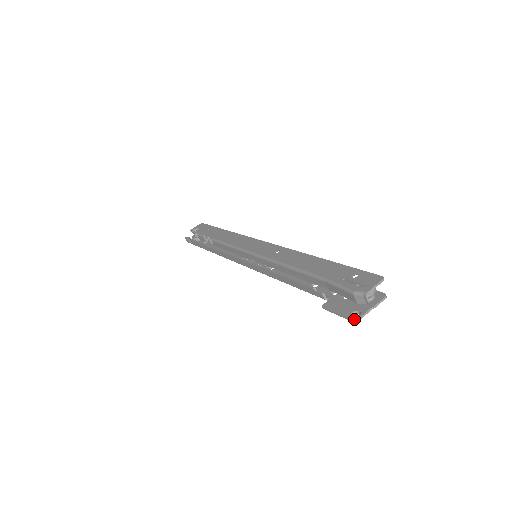
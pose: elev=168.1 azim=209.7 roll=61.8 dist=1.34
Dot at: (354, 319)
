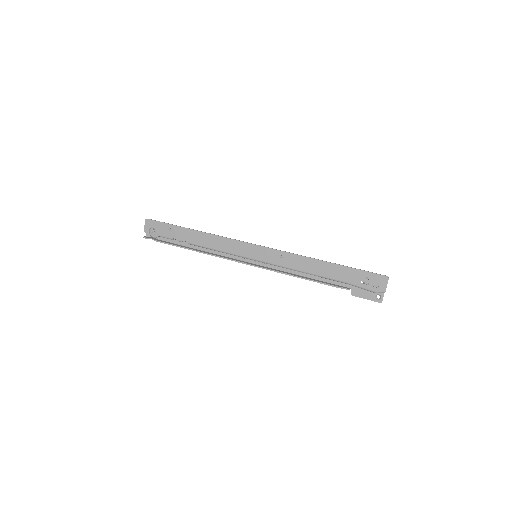
Dot at: (380, 302)
